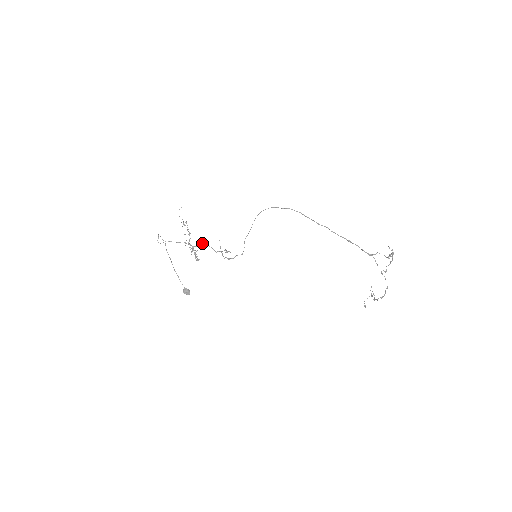
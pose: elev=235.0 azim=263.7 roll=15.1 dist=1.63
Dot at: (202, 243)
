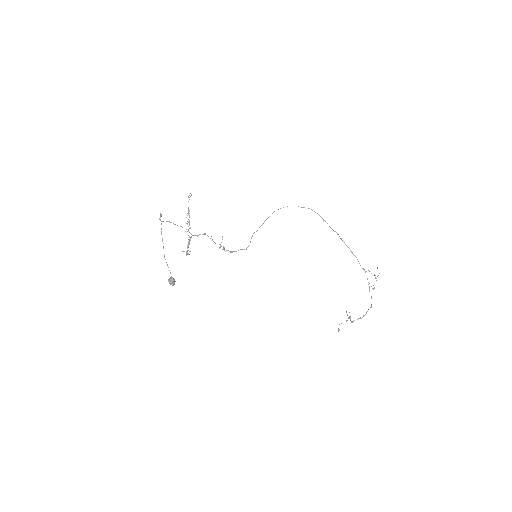
Dot at: occluded
